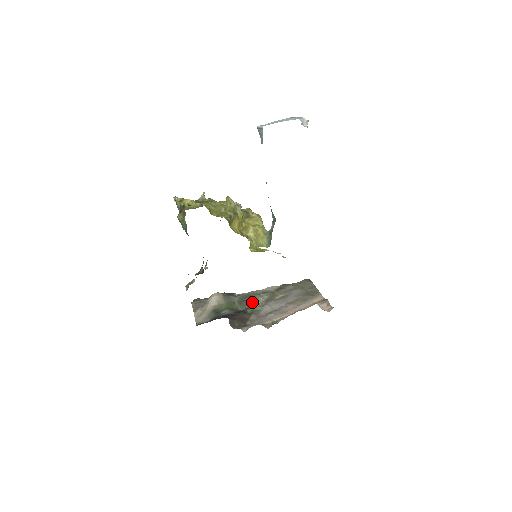
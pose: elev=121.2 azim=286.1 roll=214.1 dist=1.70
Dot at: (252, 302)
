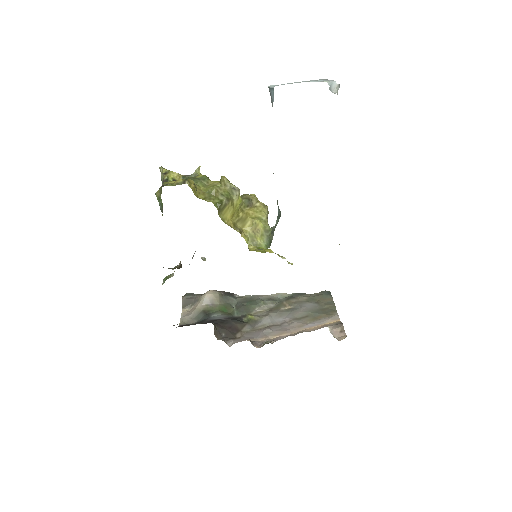
Dot at: (252, 309)
